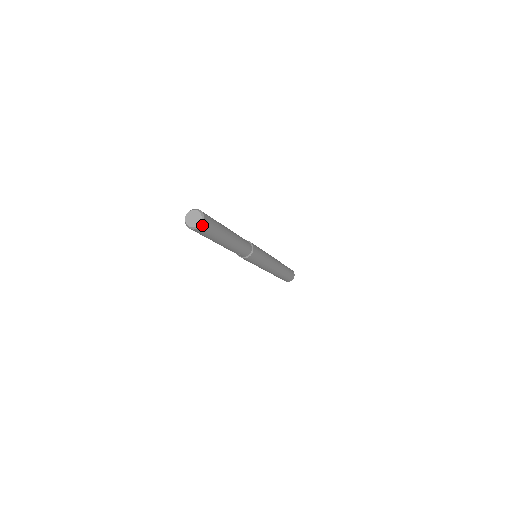
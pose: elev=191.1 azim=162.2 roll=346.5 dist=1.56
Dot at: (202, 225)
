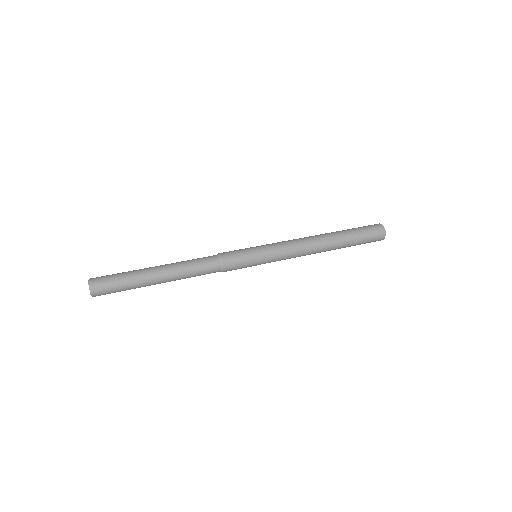
Dot at: (94, 291)
